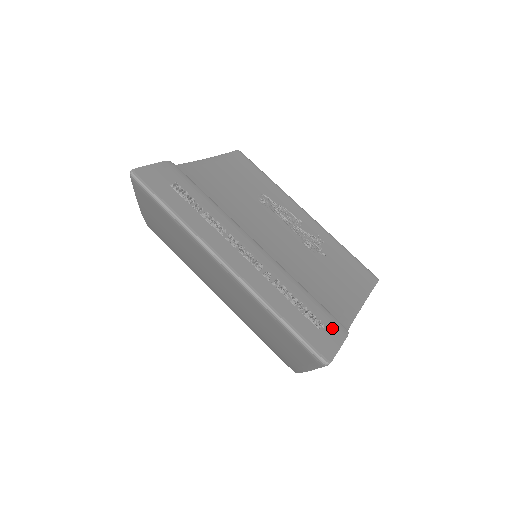
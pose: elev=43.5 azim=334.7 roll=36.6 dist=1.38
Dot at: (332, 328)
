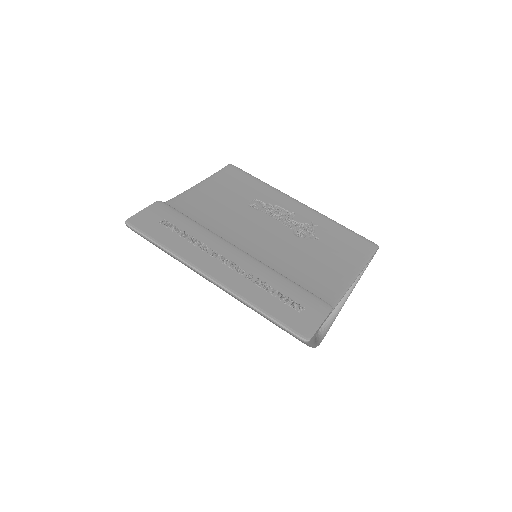
Dot at: (314, 308)
